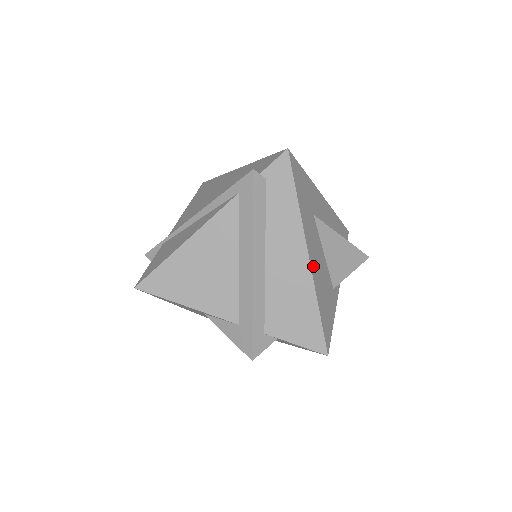
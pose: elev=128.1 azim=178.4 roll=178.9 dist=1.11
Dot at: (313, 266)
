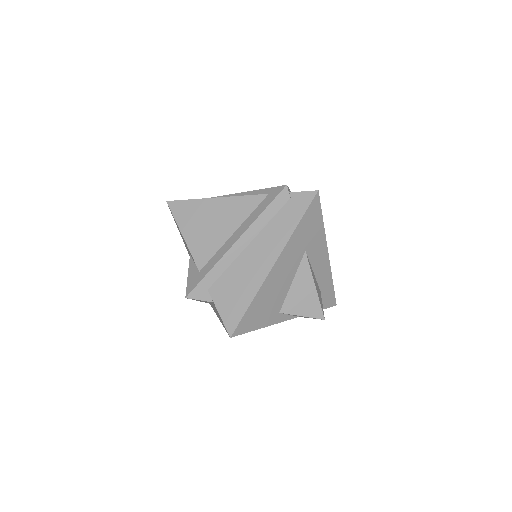
Dot at: (272, 275)
